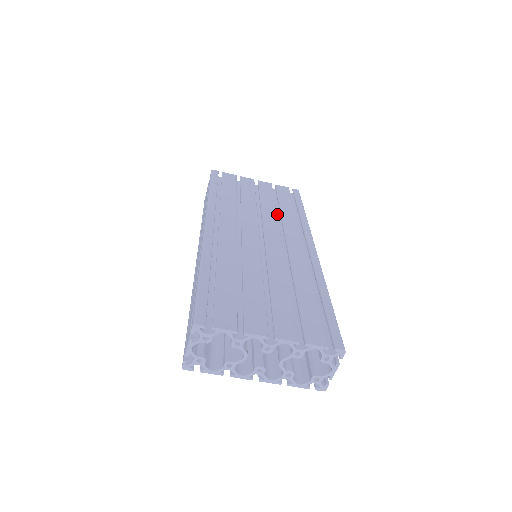
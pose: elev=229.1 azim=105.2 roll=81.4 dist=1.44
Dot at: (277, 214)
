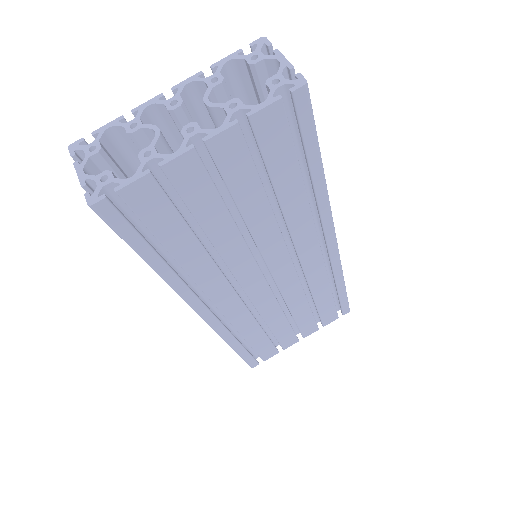
Dot at: occluded
